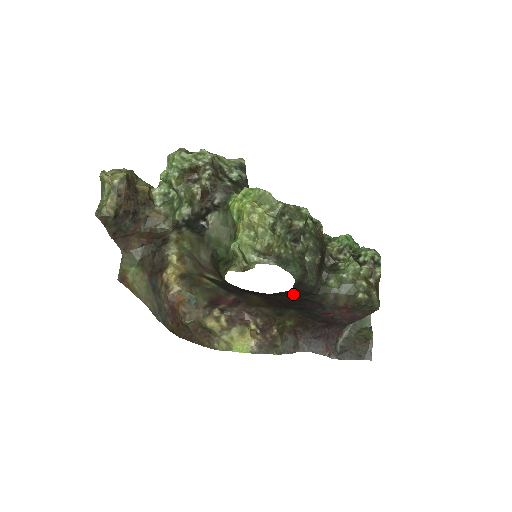
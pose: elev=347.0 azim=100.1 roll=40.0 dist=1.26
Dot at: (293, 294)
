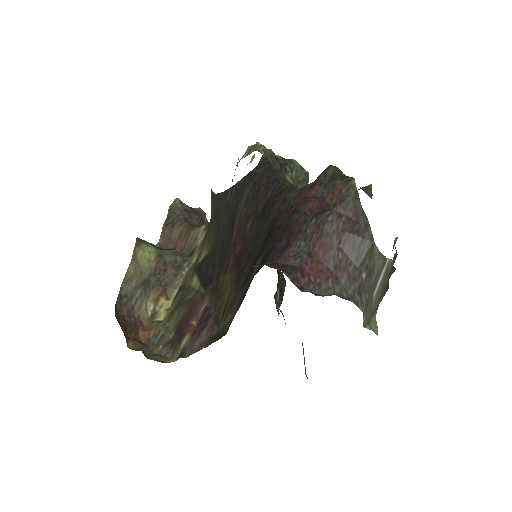
Dot at: (260, 192)
